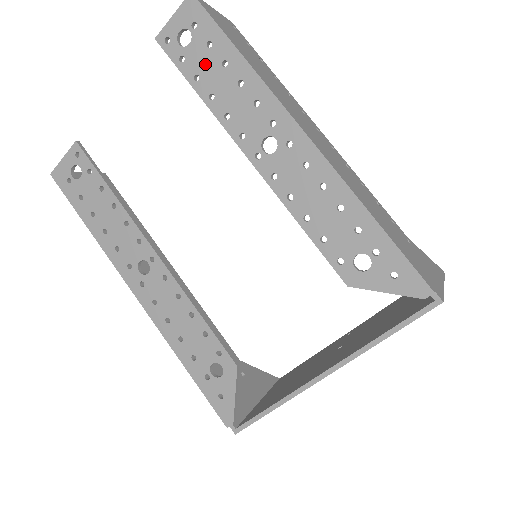
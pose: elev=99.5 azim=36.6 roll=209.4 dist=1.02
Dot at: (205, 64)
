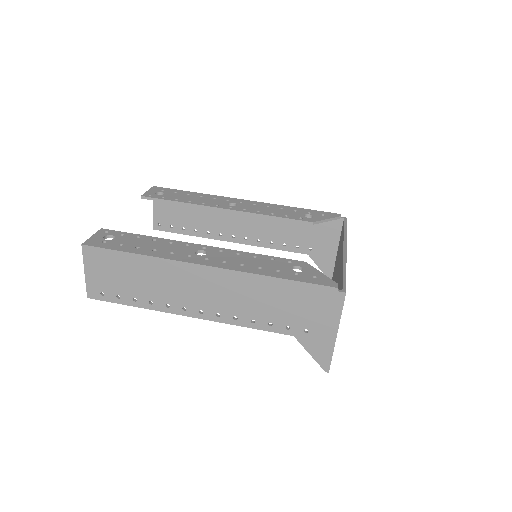
Dot at: (178, 196)
